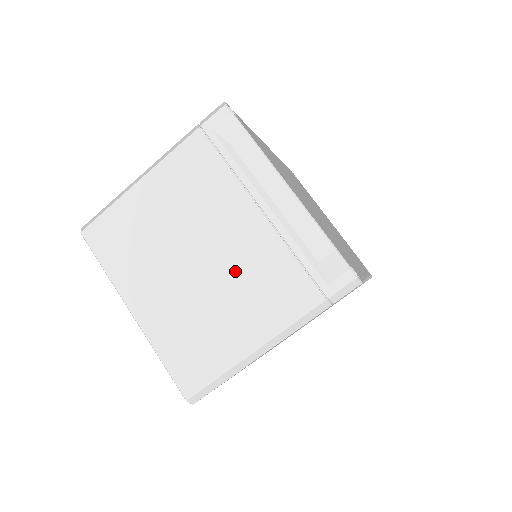
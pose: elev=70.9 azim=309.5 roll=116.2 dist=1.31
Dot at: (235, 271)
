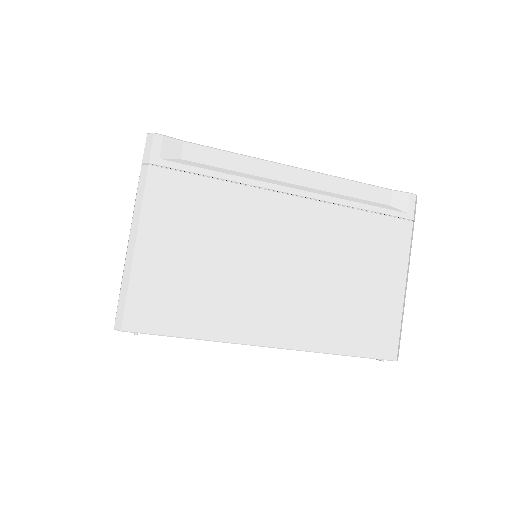
Dot at: occluded
